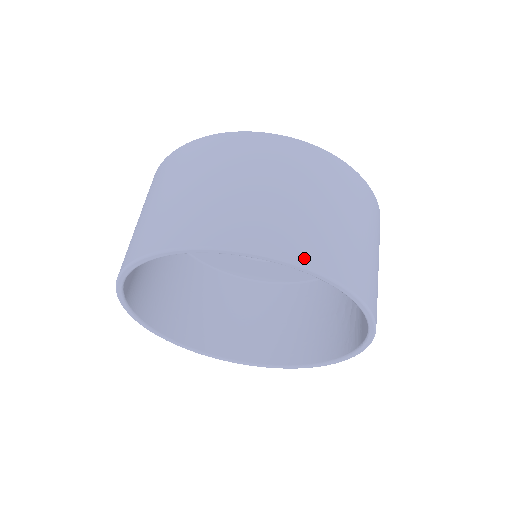
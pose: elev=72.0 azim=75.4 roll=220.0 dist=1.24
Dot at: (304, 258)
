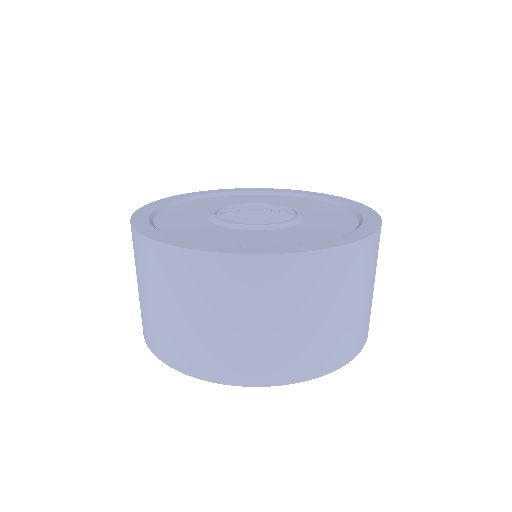
Dot at: (284, 379)
